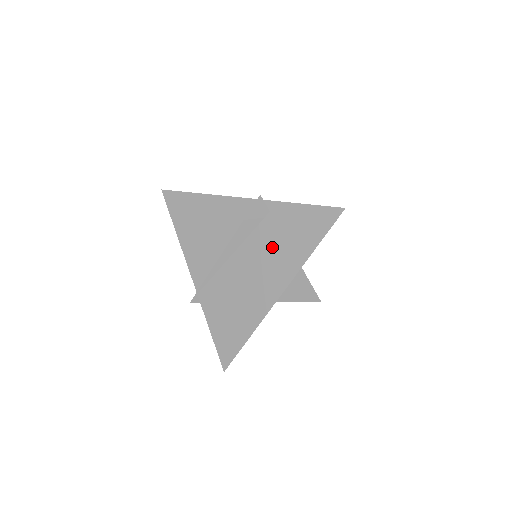
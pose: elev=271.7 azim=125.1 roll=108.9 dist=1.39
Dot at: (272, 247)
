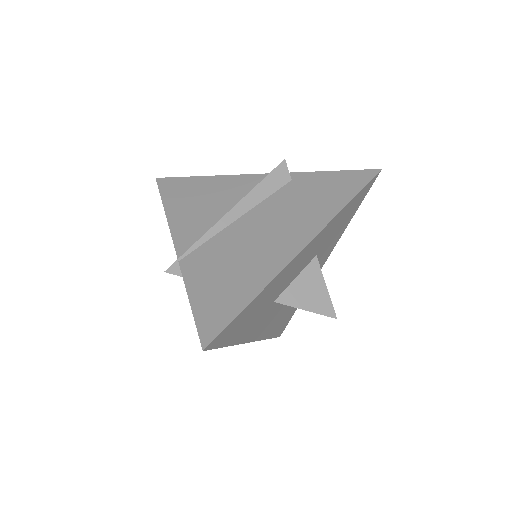
Dot at: (294, 206)
